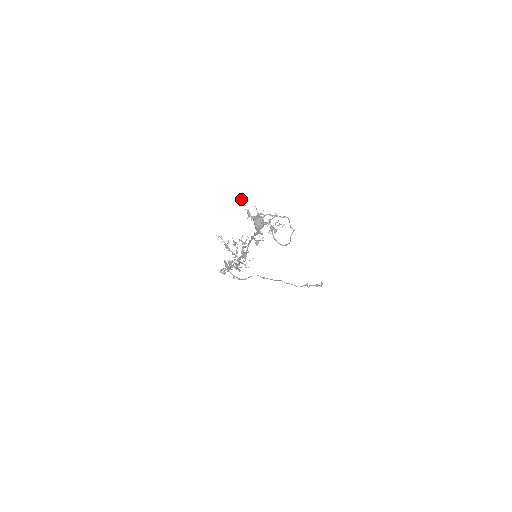
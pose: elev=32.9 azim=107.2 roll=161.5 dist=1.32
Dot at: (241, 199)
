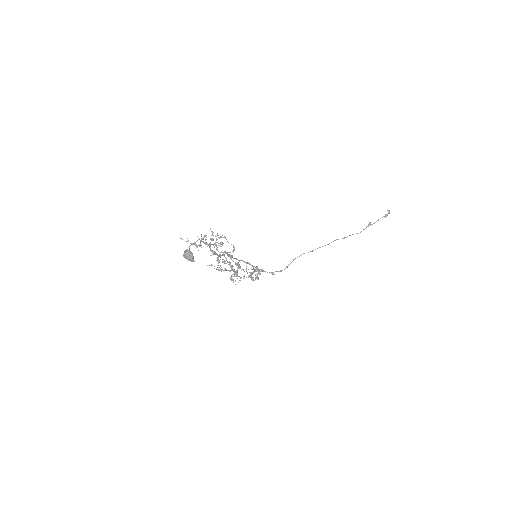
Dot at: (182, 239)
